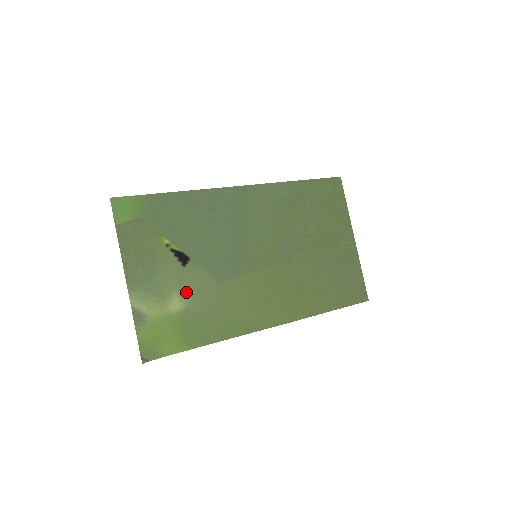
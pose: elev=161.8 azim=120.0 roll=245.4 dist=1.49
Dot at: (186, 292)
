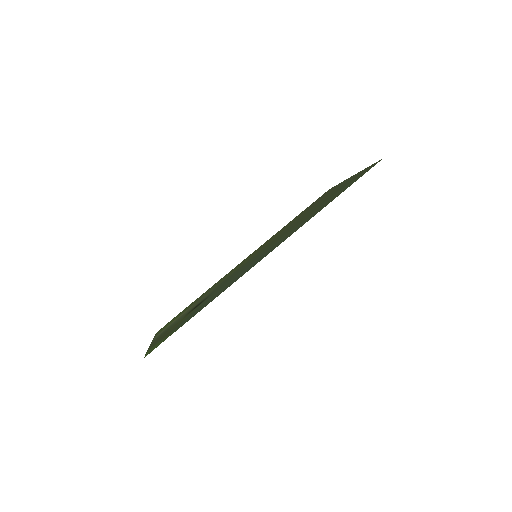
Dot at: occluded
